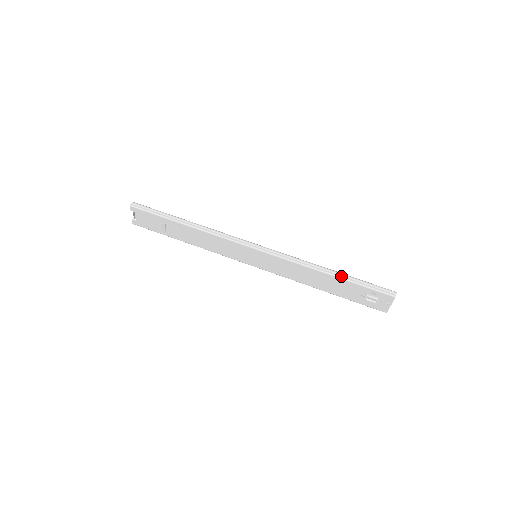
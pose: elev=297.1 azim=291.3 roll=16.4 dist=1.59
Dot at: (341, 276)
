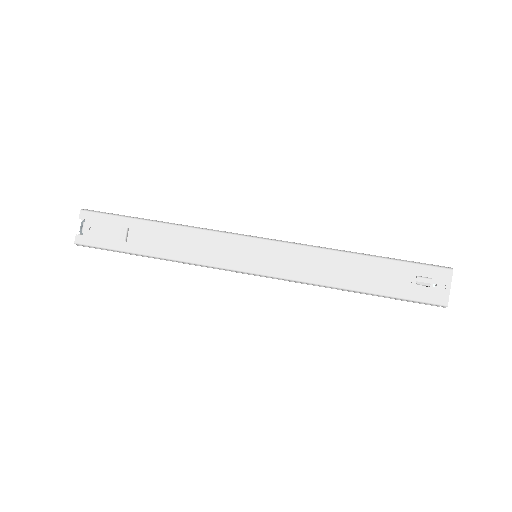
Dot at: (376, 256)
